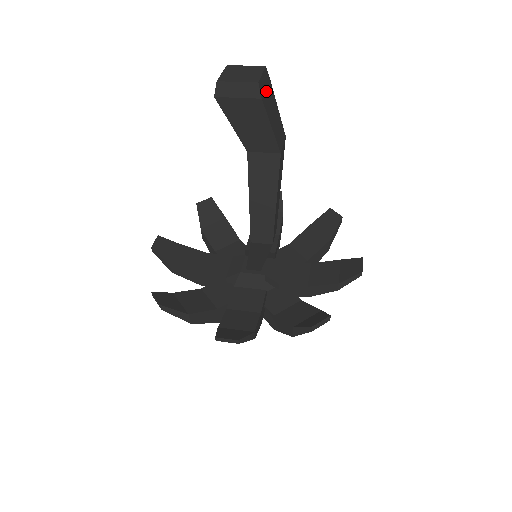
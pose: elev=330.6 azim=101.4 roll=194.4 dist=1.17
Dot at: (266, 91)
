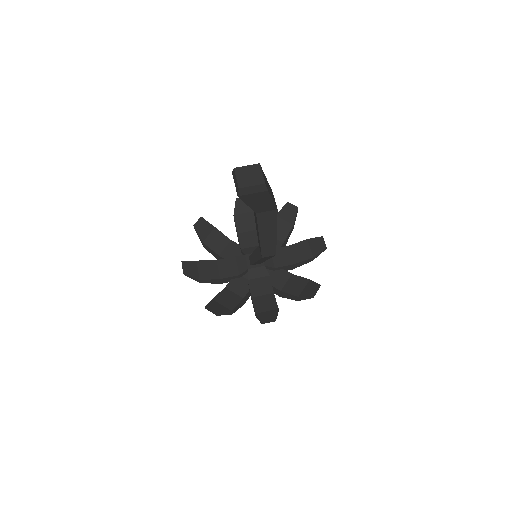
Dot at: (265, 180)
